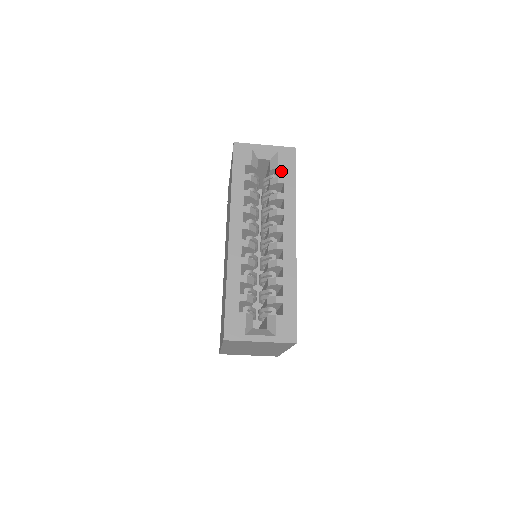
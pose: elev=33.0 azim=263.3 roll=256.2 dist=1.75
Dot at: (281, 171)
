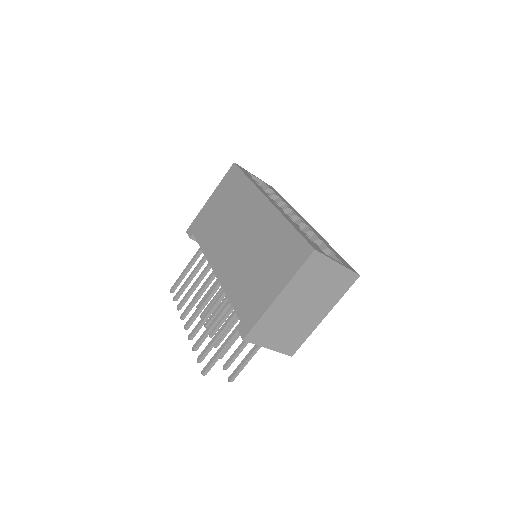
Dot at: occluded
